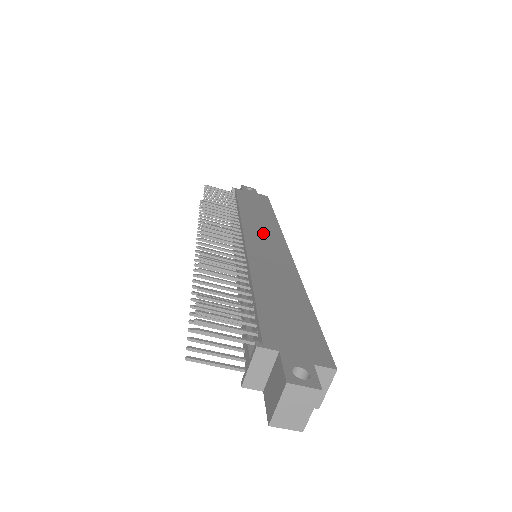
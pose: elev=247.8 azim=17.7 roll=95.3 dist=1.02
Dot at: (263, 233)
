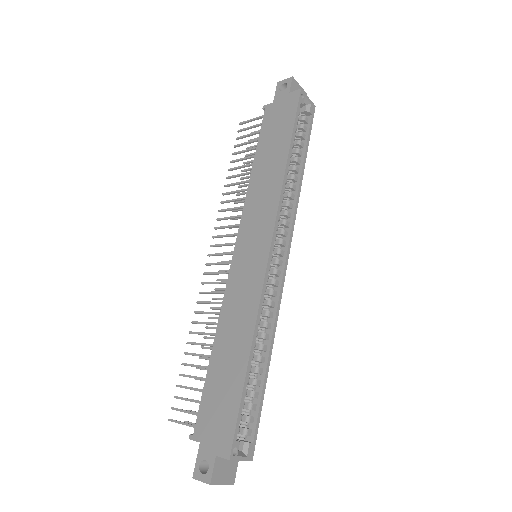
Dot at: (255, 225)
